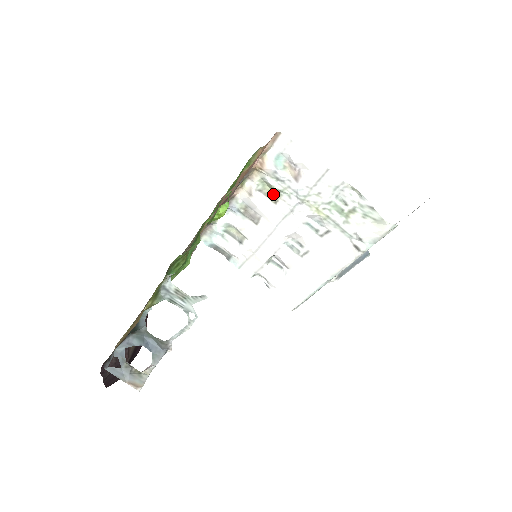
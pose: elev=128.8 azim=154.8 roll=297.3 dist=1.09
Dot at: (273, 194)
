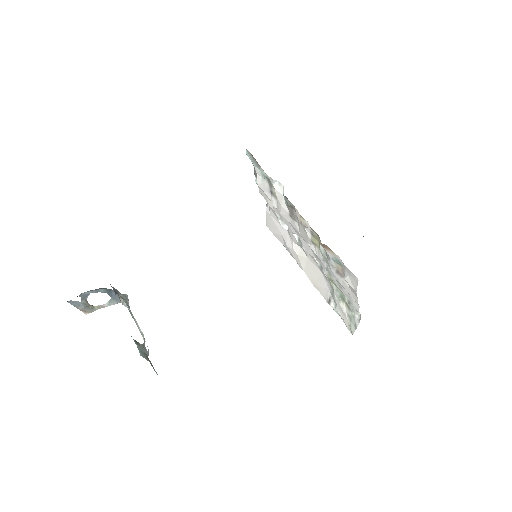
Dot at: (318, 241)
